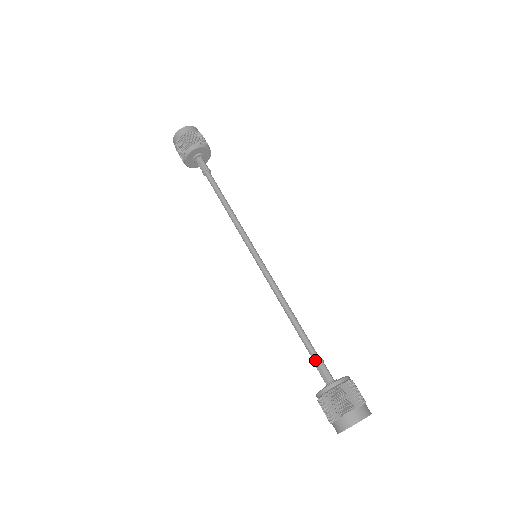
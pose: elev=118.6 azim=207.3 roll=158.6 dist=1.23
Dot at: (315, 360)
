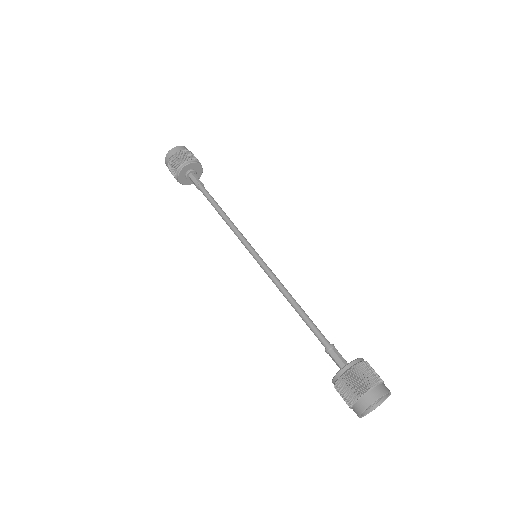
Dot at: (325, 348)
